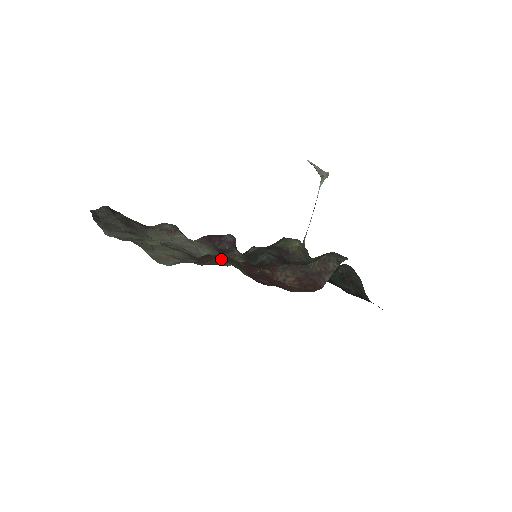
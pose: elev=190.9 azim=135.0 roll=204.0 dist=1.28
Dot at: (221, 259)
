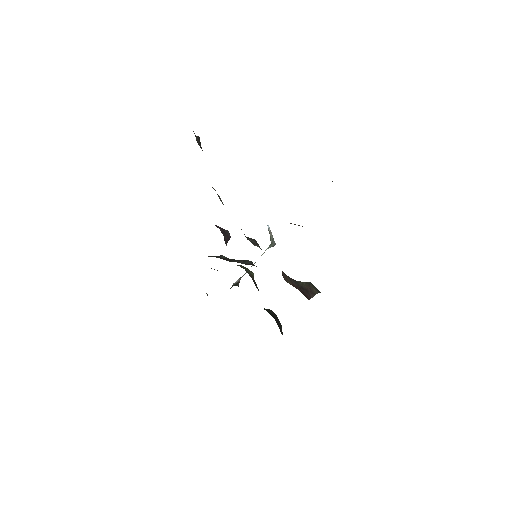
Dot at: occluded
